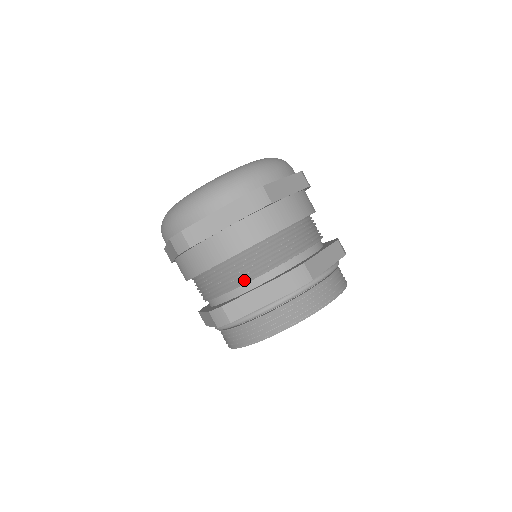
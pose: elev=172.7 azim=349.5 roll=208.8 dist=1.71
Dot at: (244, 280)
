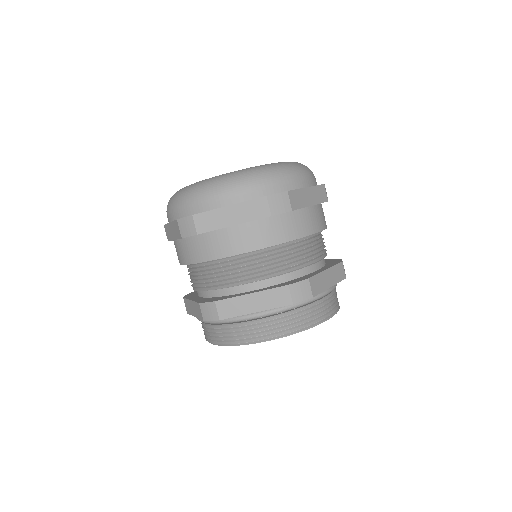
Dot at: (193, 286)
